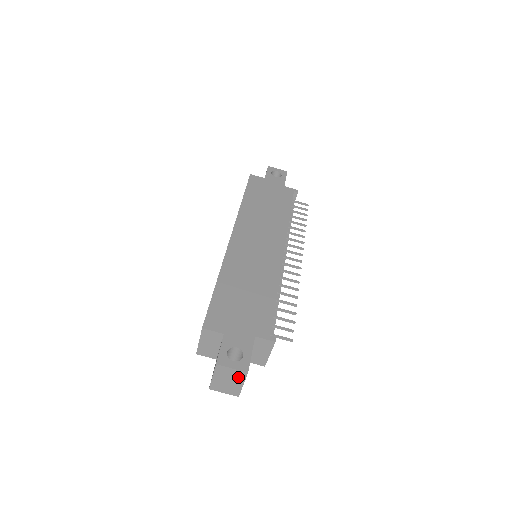
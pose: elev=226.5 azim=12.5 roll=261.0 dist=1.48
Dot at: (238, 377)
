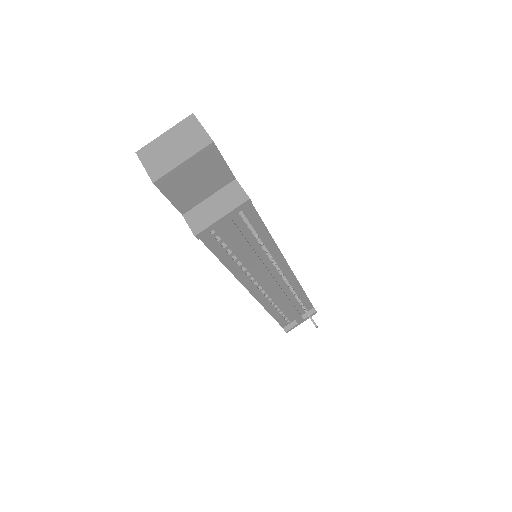
Dot at: (193, 145)
